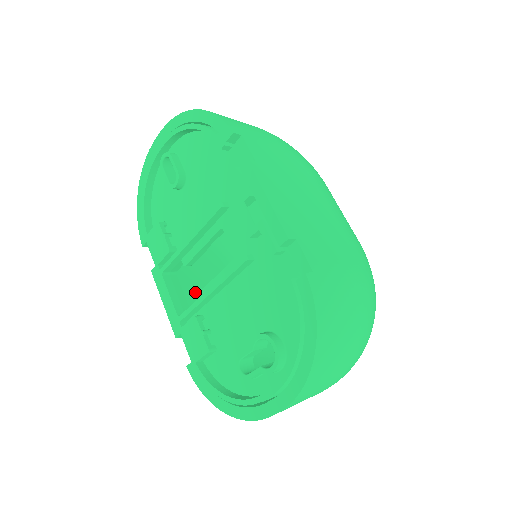
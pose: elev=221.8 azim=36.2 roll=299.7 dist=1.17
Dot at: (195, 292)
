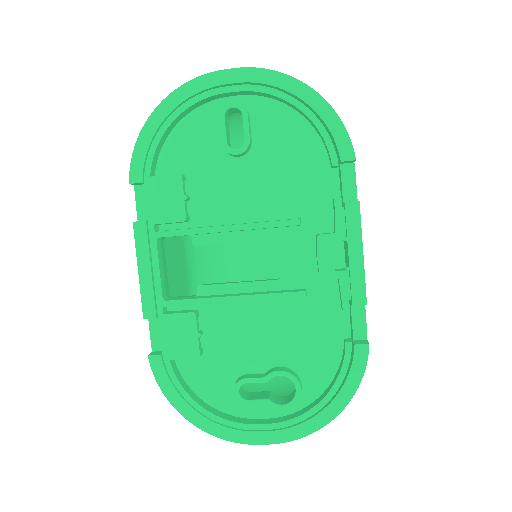
Dot at: (166, 262)
